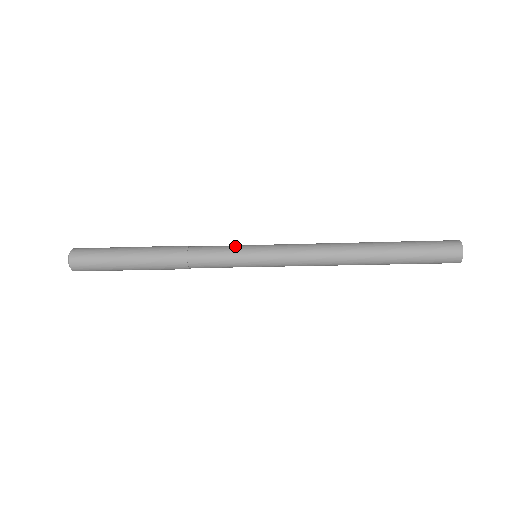
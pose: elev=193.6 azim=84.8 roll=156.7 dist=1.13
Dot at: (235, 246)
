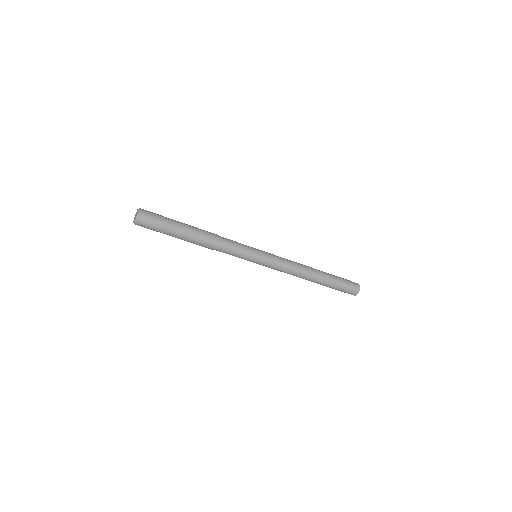
Dot at: occluded
